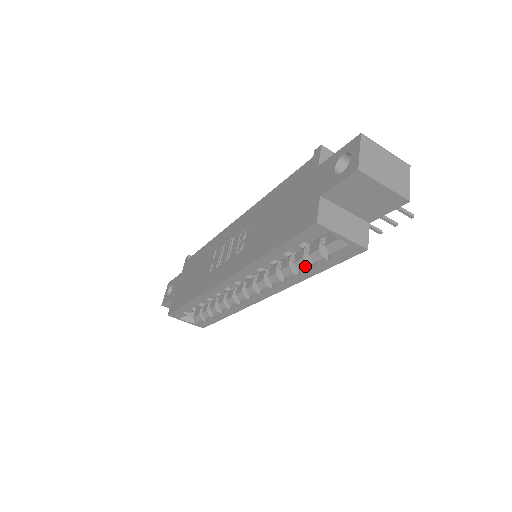
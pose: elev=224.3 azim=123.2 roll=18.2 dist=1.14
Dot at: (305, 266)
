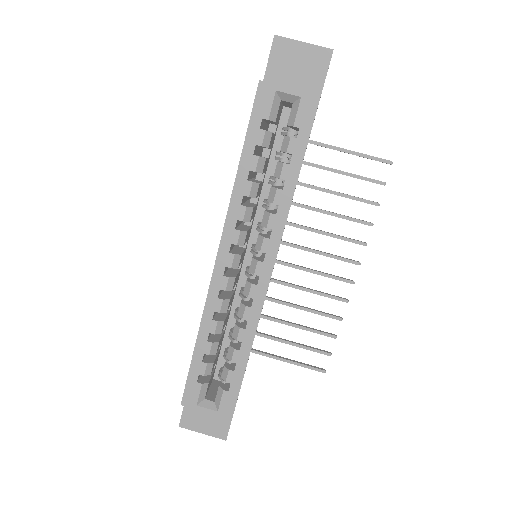
Dot at: (282, 166)
